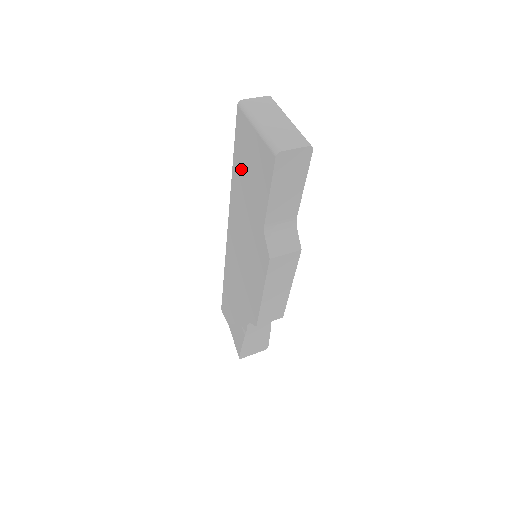
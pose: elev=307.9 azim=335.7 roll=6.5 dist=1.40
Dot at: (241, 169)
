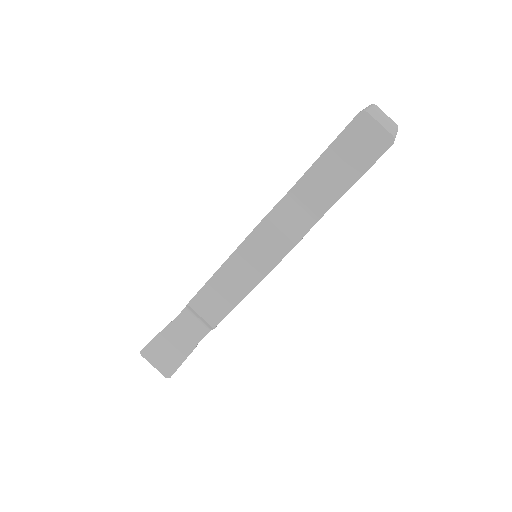
Dot at: occluded
